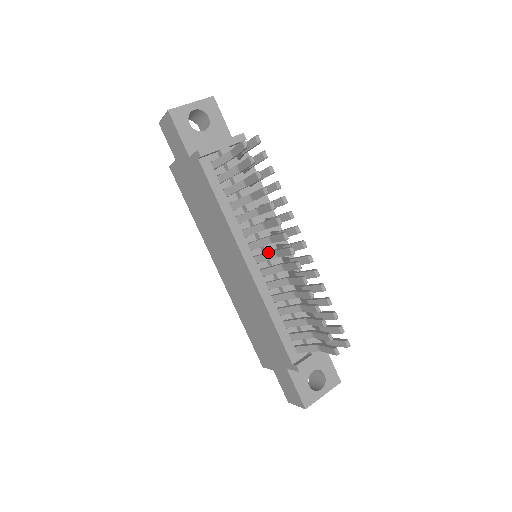
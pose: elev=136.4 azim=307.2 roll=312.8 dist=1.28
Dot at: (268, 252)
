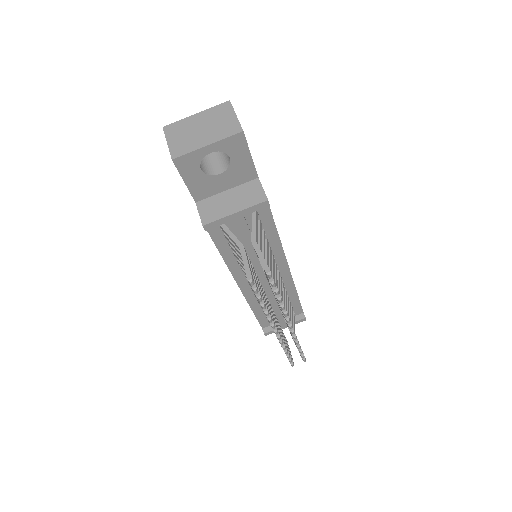
Dot at: occluded
